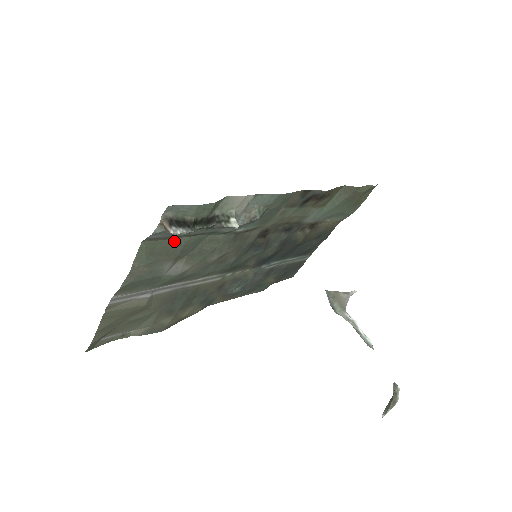
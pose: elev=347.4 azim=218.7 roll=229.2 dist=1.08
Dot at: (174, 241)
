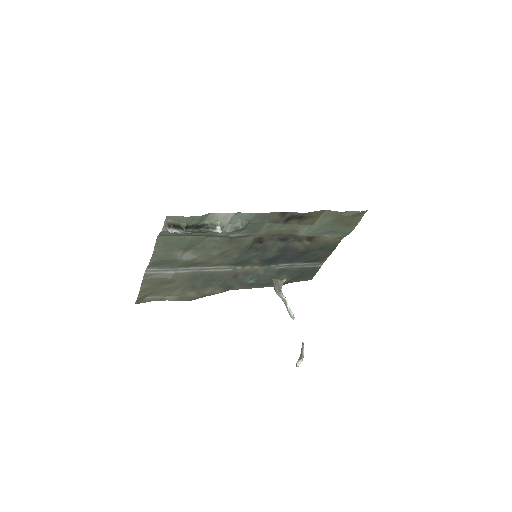
Dot at: (181, 238)
